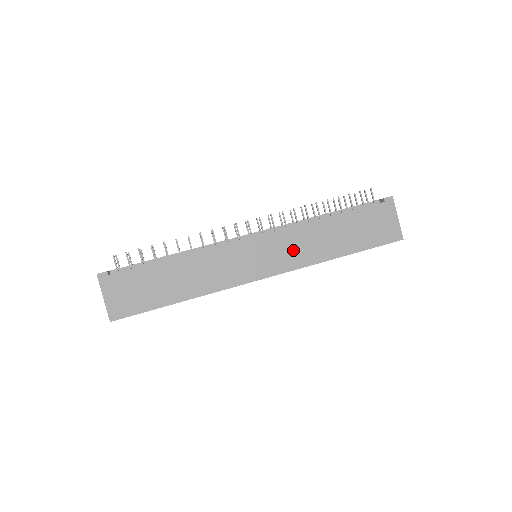
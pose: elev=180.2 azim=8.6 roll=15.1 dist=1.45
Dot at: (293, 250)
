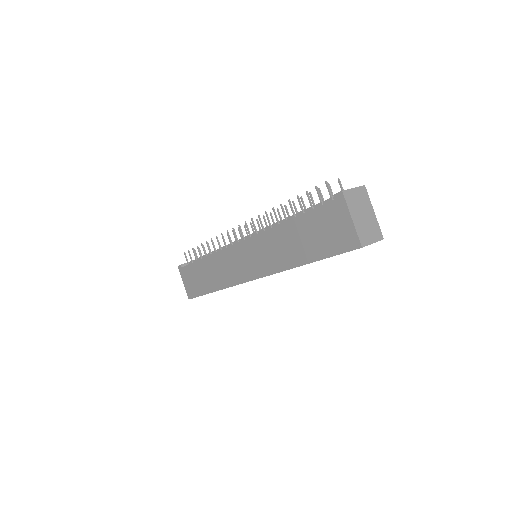
Dot at: (266, 255)
